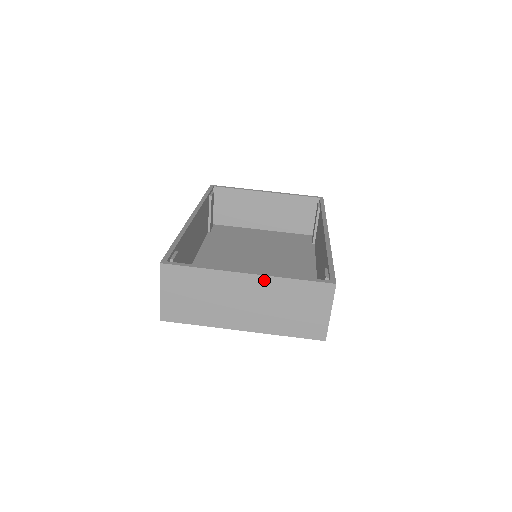
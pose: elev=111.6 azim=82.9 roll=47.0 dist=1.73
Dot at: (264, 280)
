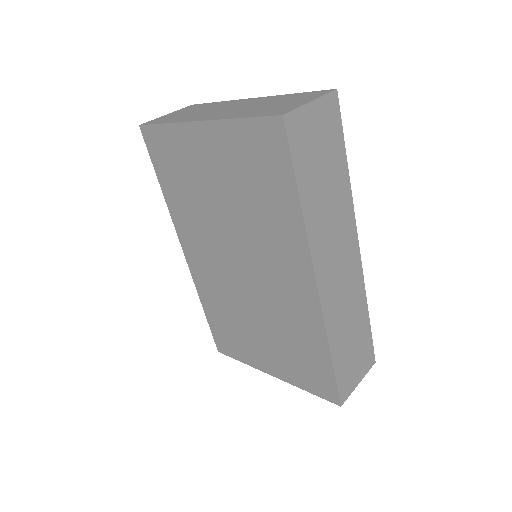
Dot at: (264, 98)
